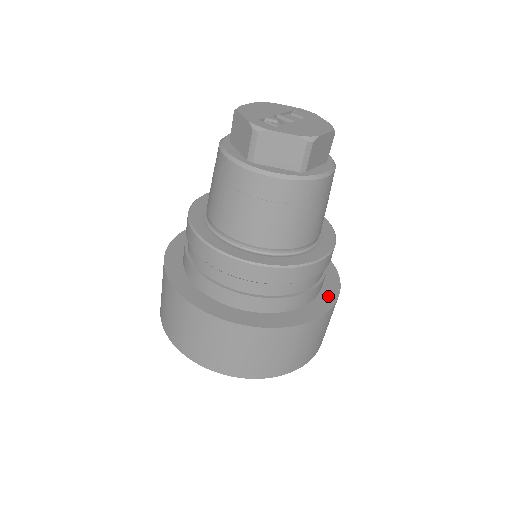
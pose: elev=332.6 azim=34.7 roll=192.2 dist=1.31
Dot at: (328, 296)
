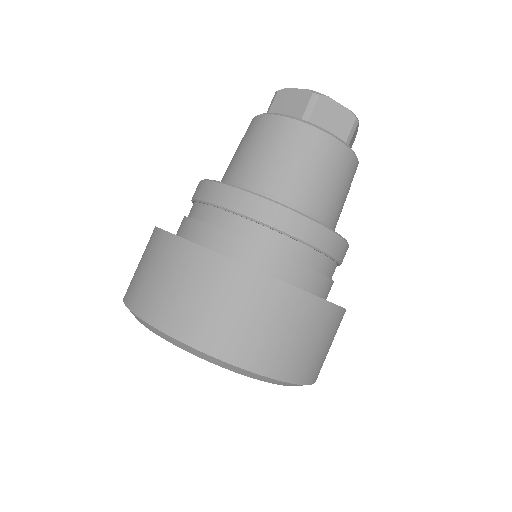
Dot at: occluded
